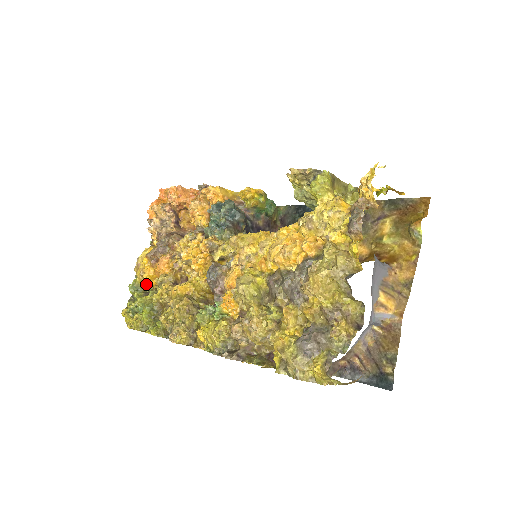
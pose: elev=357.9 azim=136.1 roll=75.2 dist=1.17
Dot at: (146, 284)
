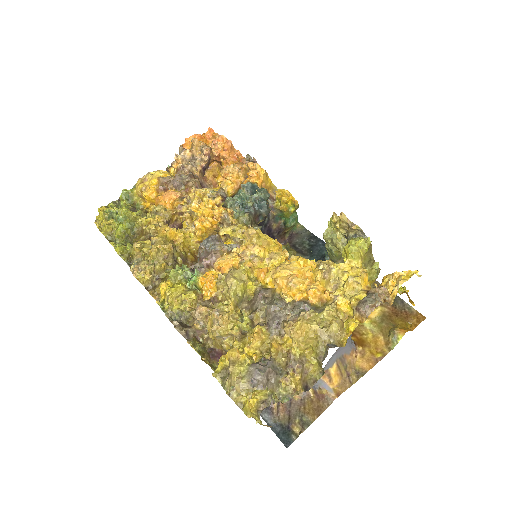
Dot at: (139, 200)
